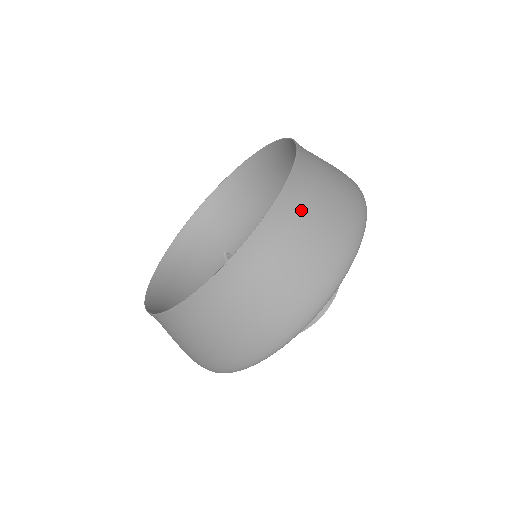
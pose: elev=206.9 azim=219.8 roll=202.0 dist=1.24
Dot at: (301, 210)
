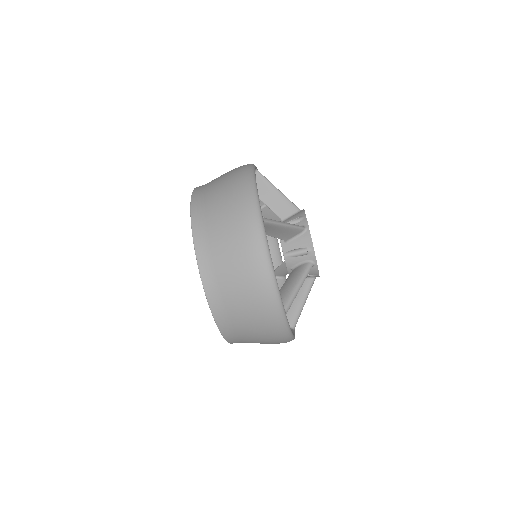
Dot at: (207, 213)
